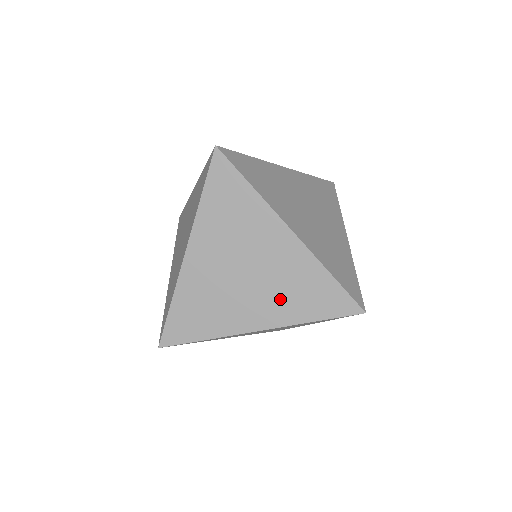
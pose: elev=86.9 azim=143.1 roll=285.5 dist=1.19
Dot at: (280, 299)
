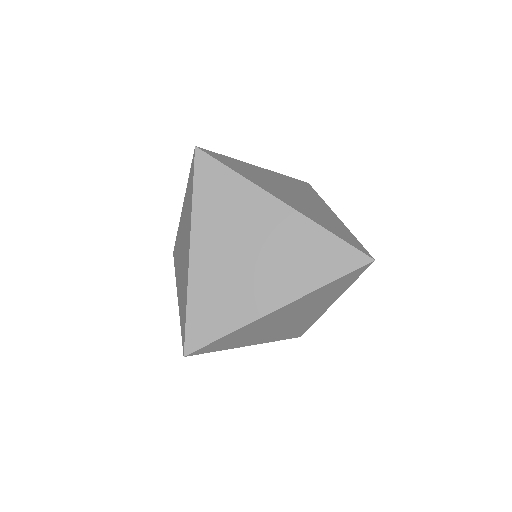
Dot at: (291, 271)
